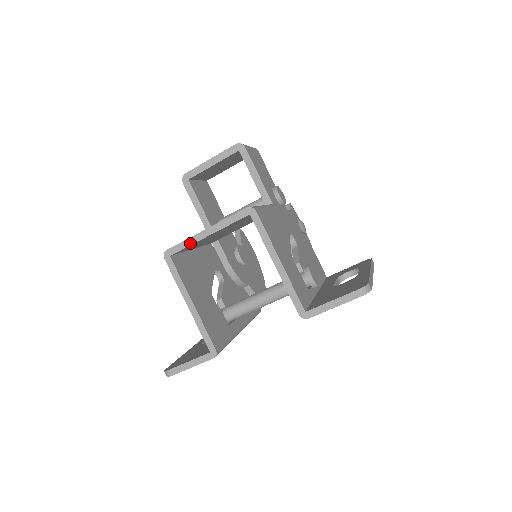
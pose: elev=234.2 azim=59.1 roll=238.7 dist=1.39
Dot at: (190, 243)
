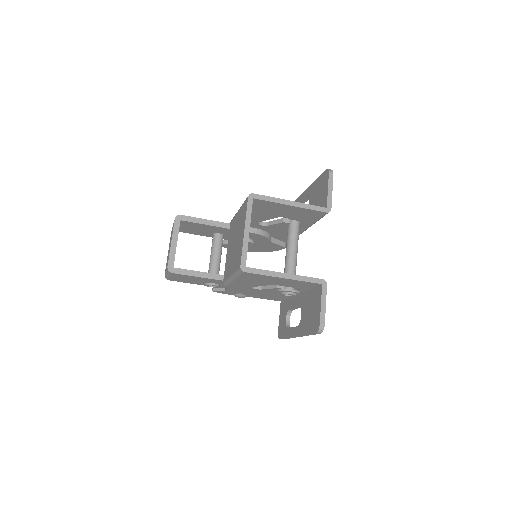
Dot at: (246, 247)
